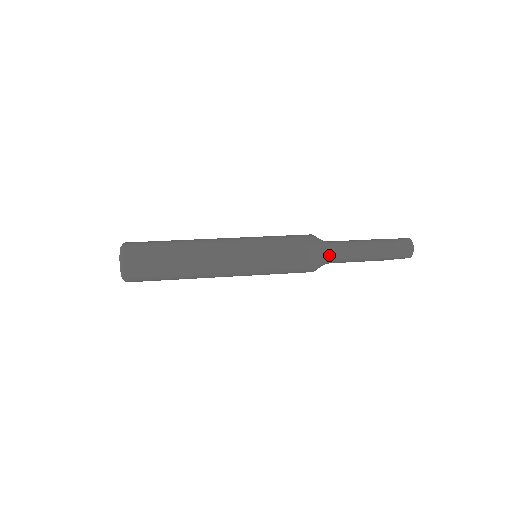
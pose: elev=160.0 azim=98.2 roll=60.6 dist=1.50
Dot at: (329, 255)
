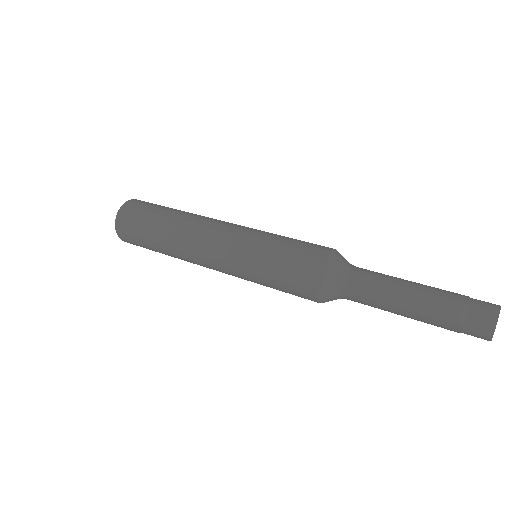
Dot at: (341, 287)
